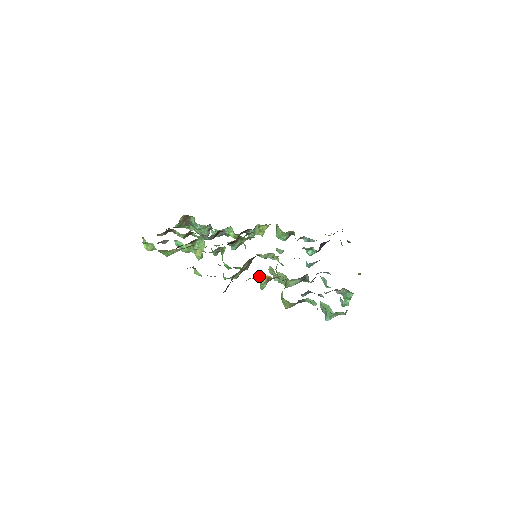
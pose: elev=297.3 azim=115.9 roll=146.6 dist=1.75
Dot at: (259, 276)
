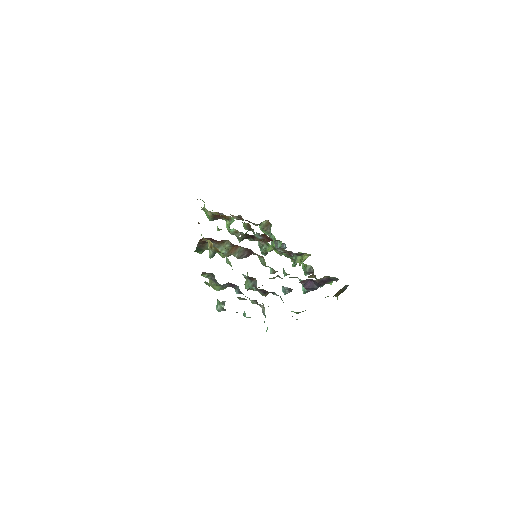
Dot at: occluded
